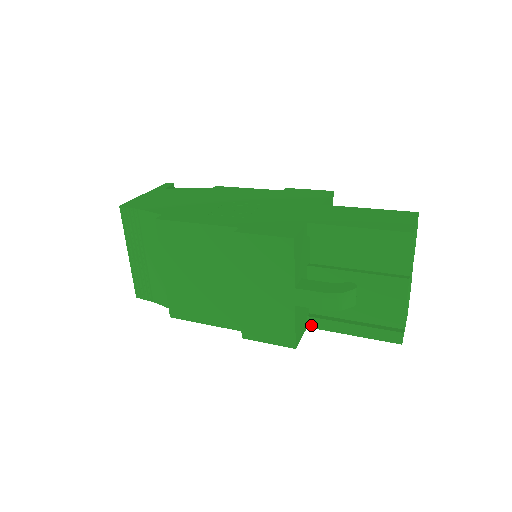
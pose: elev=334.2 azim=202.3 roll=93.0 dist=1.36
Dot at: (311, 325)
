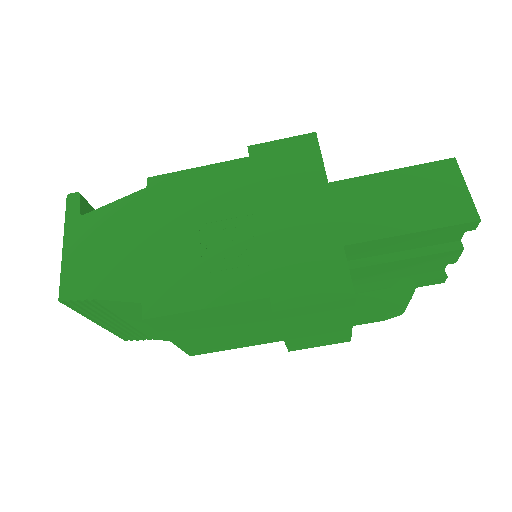
Dot at: occluded
